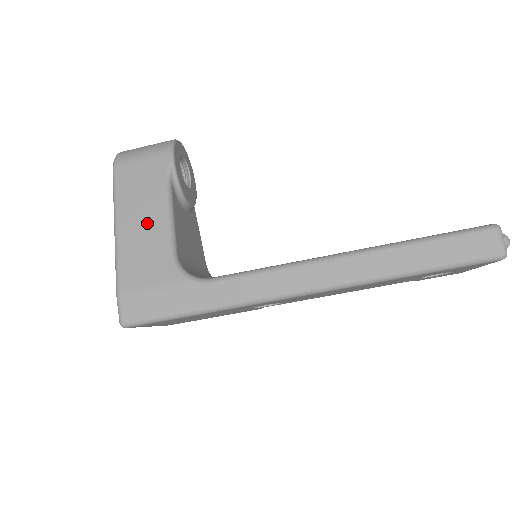
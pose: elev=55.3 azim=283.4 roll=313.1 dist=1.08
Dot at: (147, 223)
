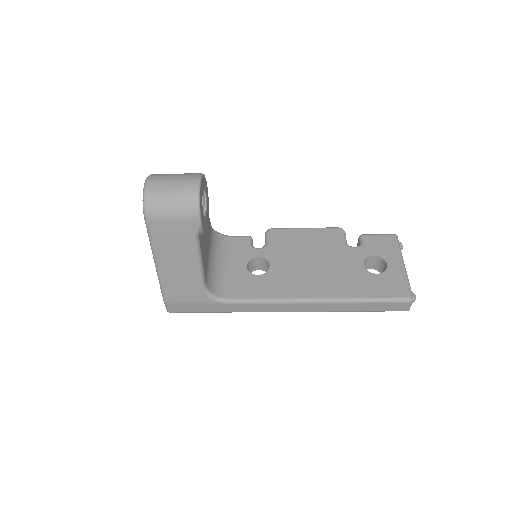
Dot at: (182, 266)
